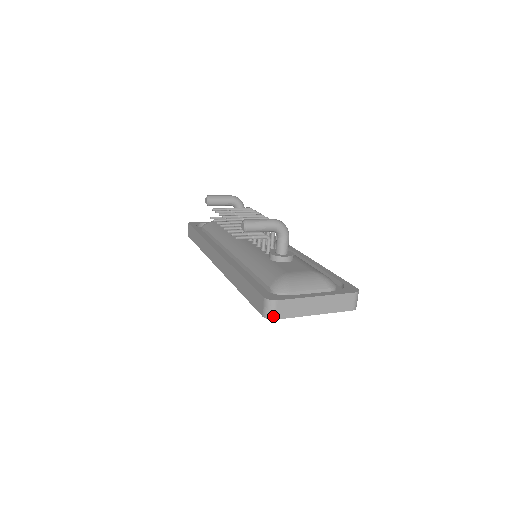
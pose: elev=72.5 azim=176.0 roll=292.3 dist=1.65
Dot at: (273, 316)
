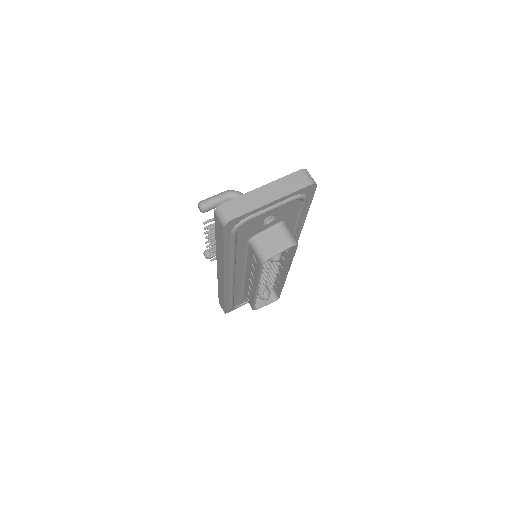
Dot at: (228, 218)
